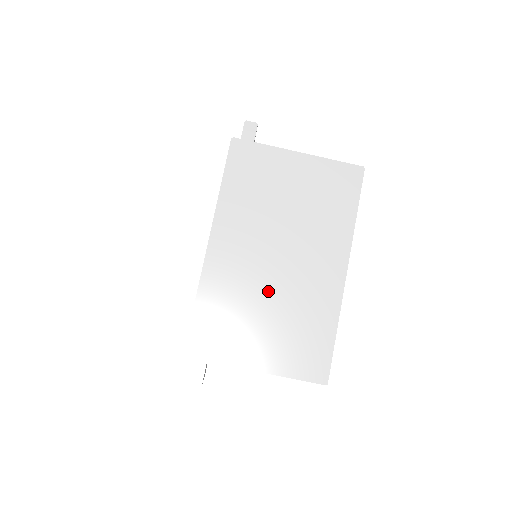
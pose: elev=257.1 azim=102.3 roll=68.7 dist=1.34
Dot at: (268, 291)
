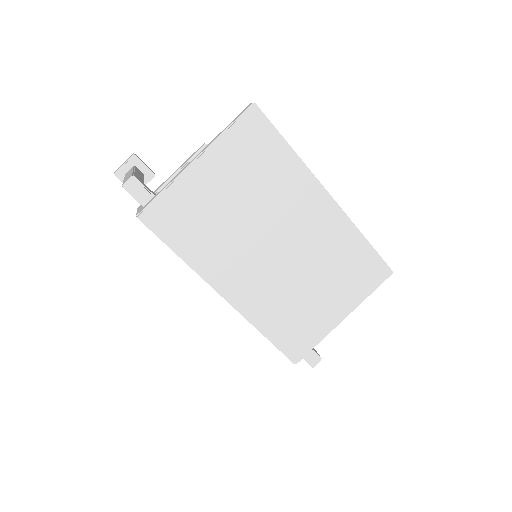
Dot at: (297, 274)
